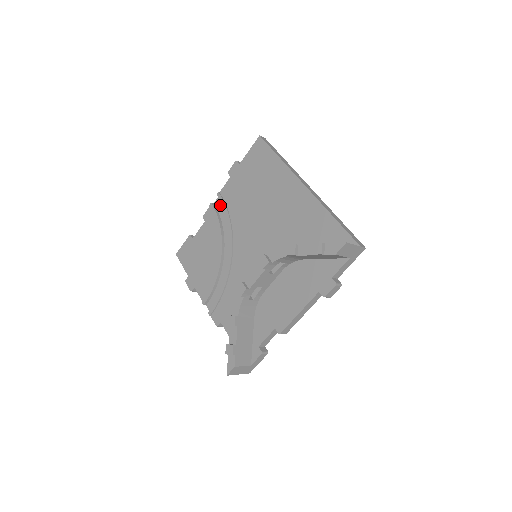
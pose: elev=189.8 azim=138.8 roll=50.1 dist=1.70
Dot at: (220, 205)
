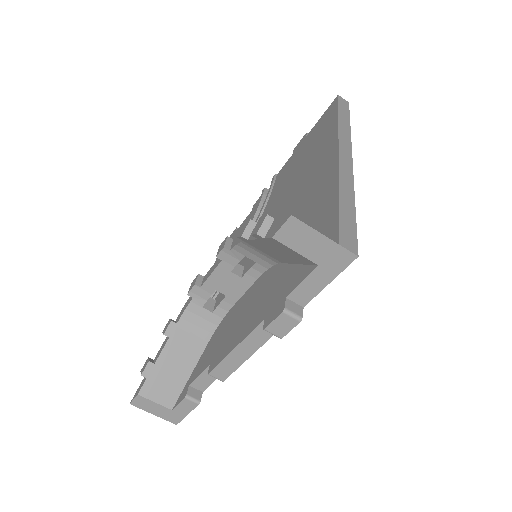
Dot at: occluded
